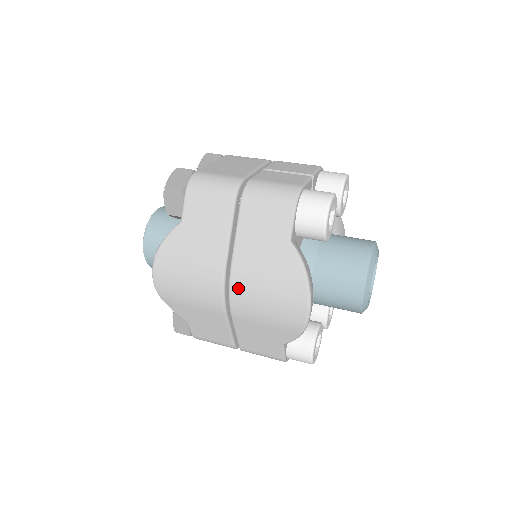
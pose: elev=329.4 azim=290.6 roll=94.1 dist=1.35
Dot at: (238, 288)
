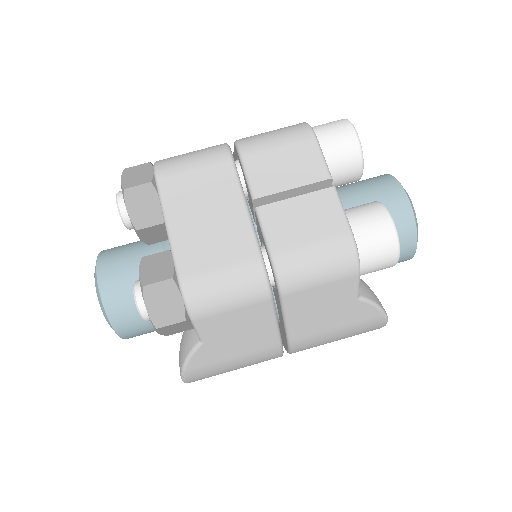
Dot at: (302, 348)
